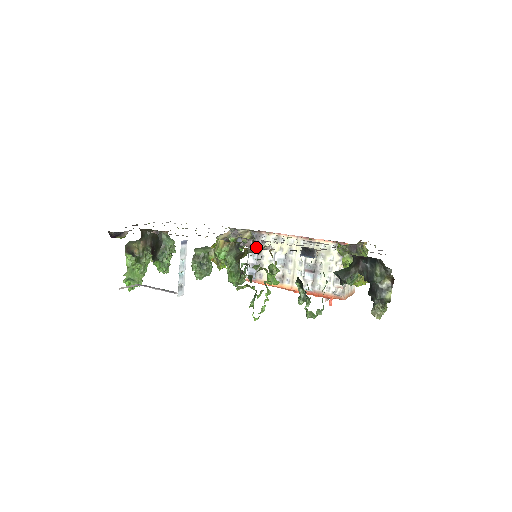
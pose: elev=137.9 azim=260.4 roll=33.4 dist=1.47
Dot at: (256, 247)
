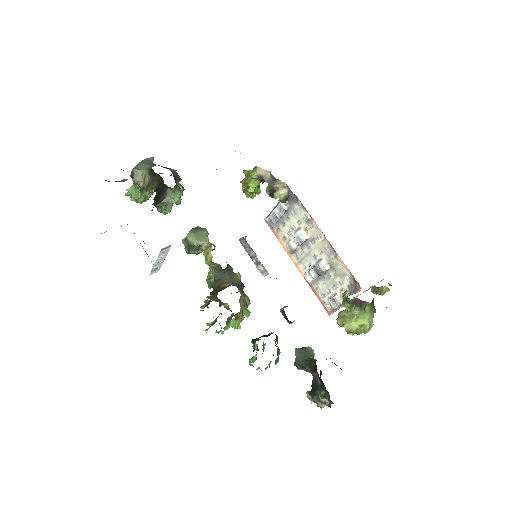
Dot at: (253, 261)
